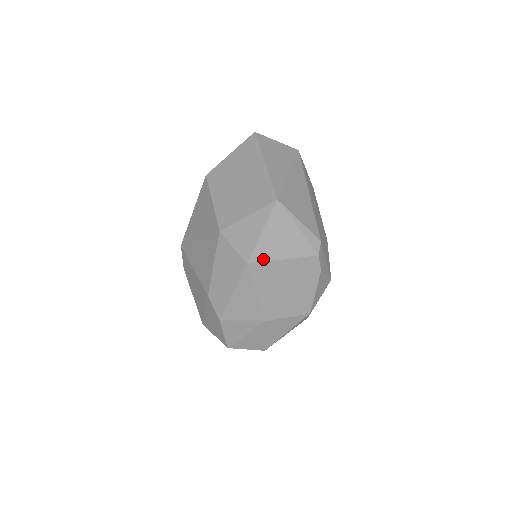
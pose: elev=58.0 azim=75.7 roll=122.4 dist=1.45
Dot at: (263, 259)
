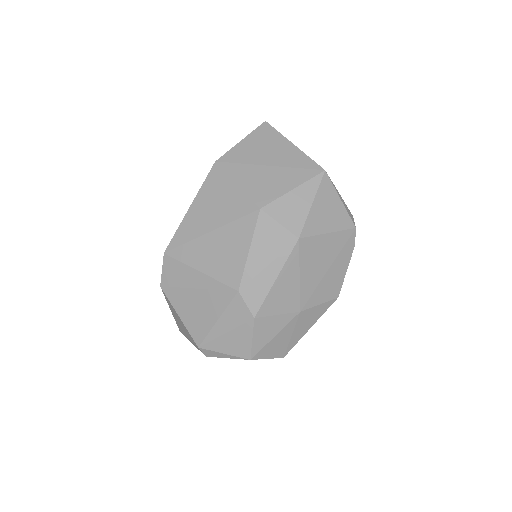
Dot at: (313, 233)
